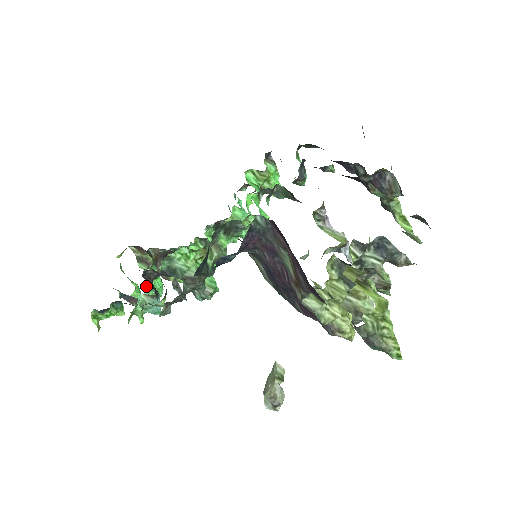
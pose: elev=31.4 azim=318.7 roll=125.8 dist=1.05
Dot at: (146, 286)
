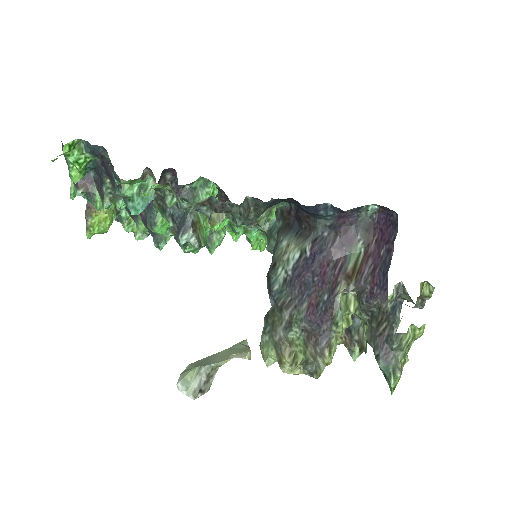
Dot at: occluded
